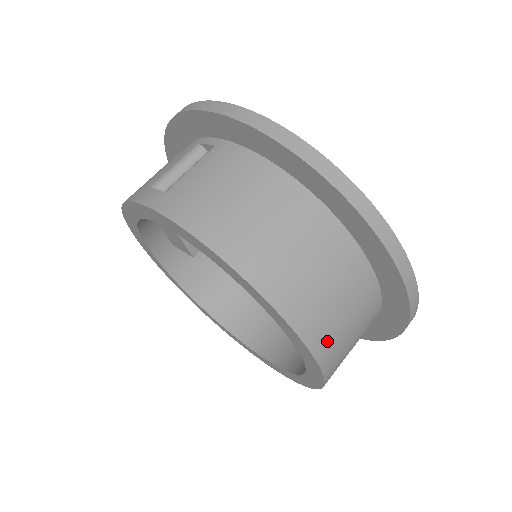
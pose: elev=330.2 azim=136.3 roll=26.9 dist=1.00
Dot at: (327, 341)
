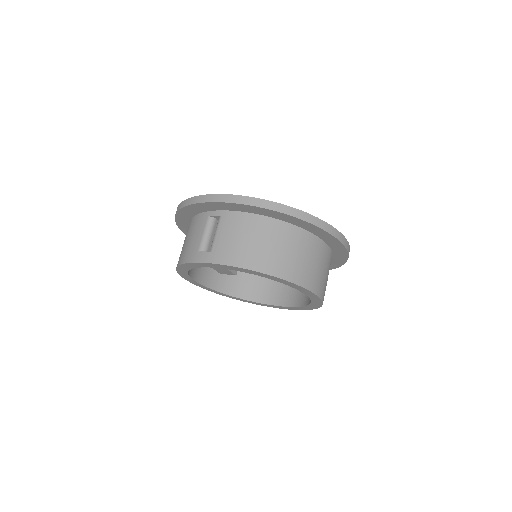
Dot at: (318, 284)
